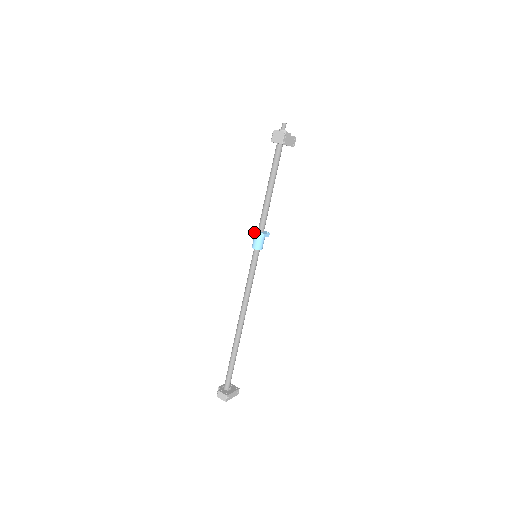
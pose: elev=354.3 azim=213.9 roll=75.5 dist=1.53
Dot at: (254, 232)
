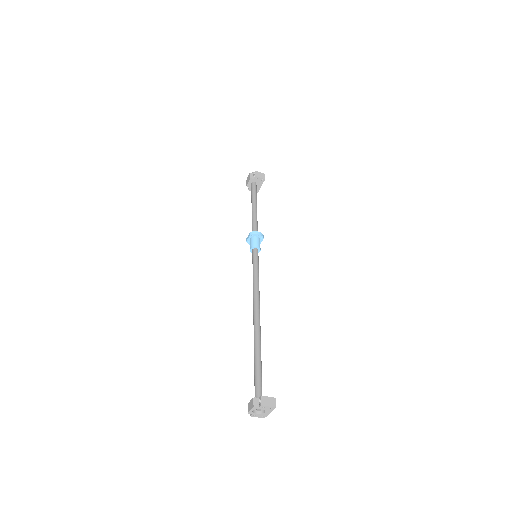
Dot at: (257, 232)
